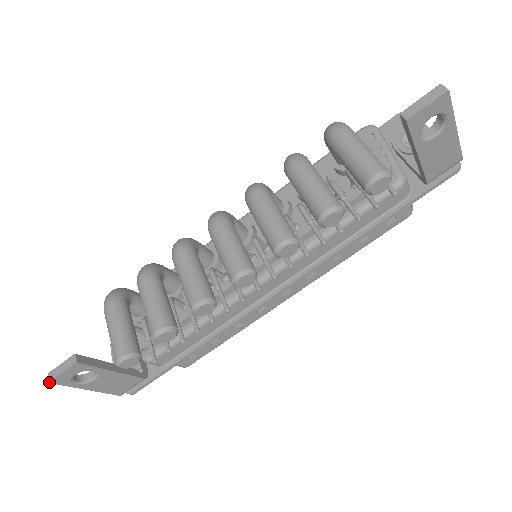
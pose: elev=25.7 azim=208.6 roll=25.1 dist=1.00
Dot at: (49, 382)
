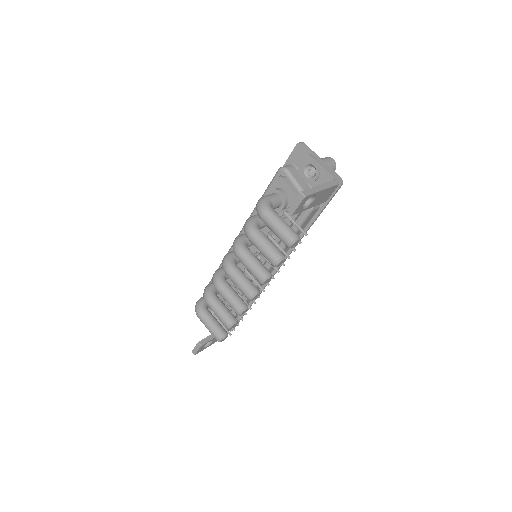
Dot at: occluded
